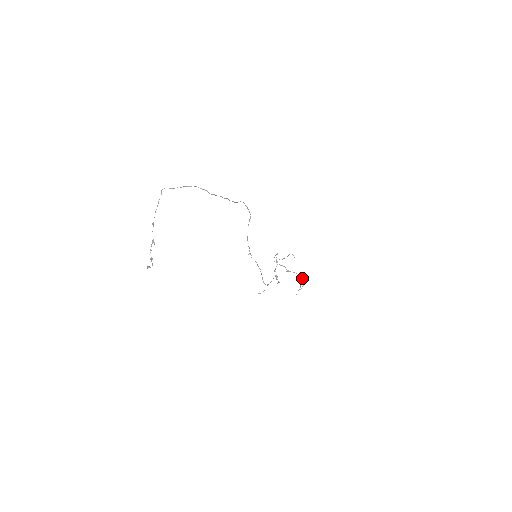
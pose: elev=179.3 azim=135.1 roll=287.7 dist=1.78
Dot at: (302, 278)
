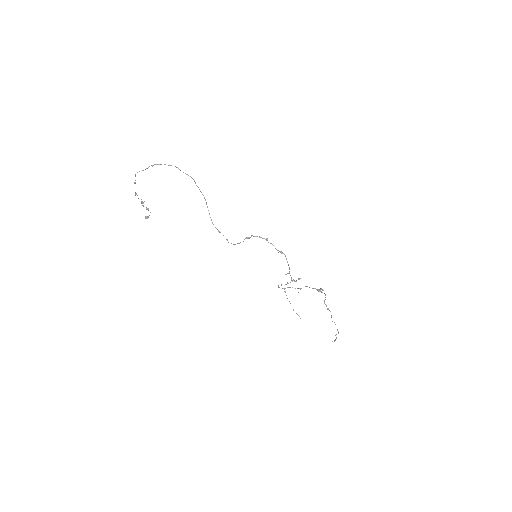
Dot at: (320, 289)
